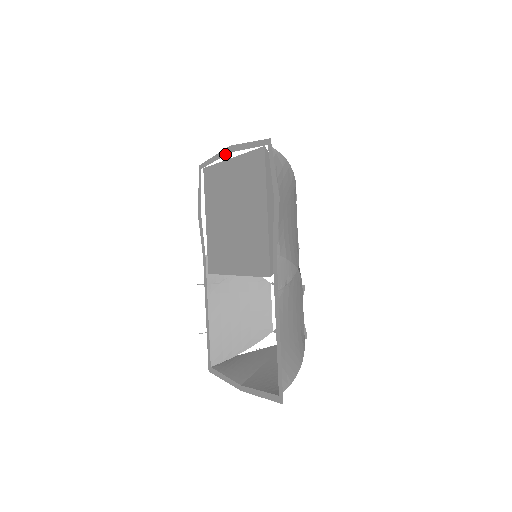
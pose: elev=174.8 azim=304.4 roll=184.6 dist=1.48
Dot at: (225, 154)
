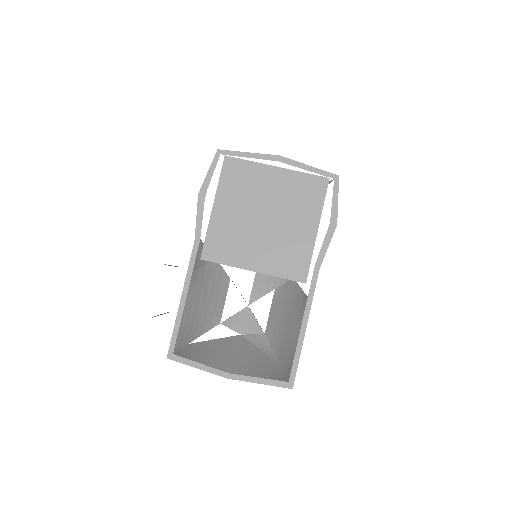
Dot at: (269, 159)
